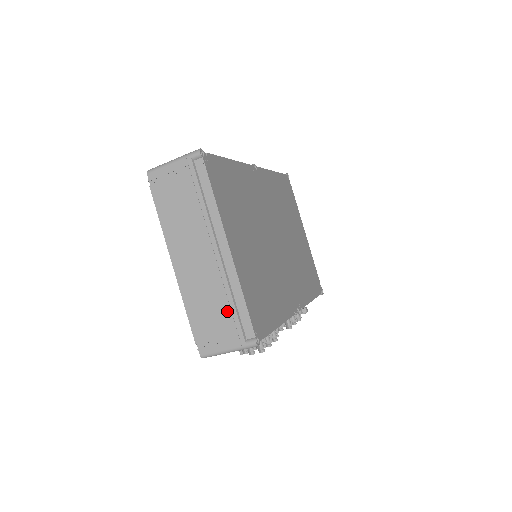
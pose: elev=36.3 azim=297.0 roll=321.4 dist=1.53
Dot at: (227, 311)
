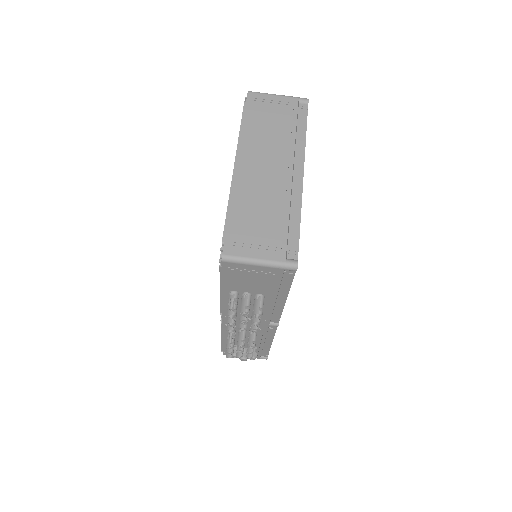
Dot at: (278, 223)
